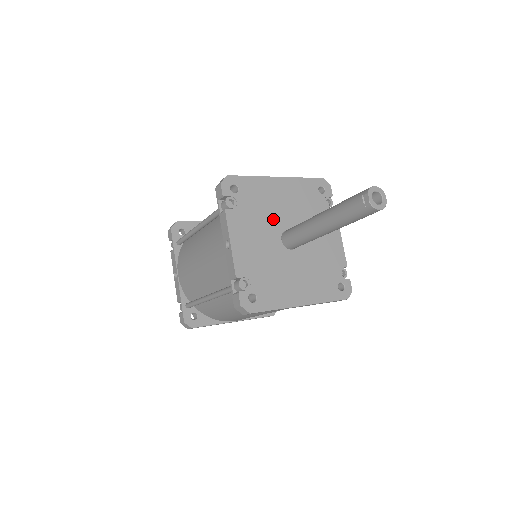
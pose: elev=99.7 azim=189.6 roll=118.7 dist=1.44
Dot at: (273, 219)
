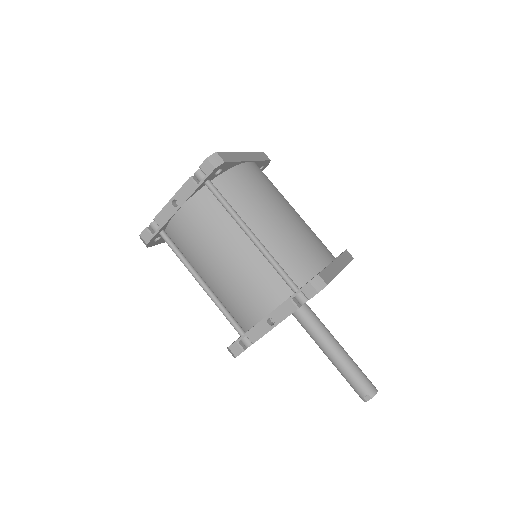
Dot at: occluded
